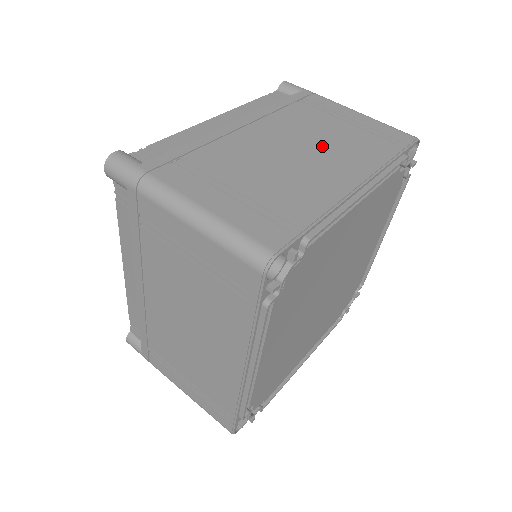
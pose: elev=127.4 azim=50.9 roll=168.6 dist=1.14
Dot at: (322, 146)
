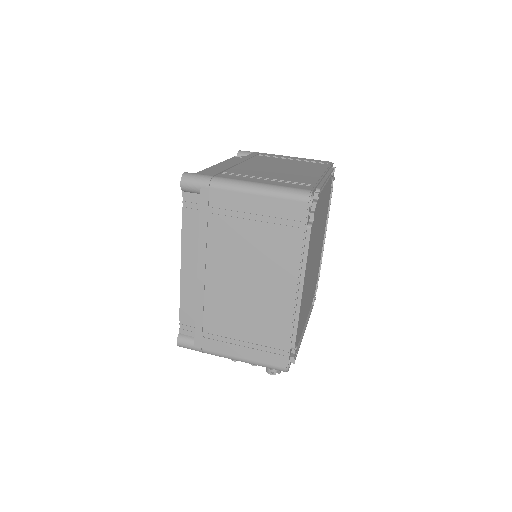
Dot at: (290, 166)
